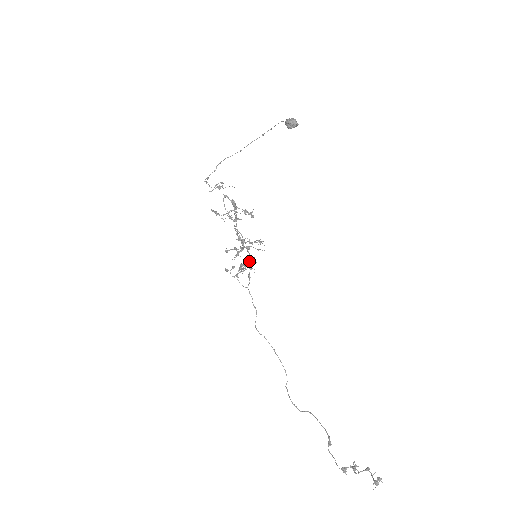
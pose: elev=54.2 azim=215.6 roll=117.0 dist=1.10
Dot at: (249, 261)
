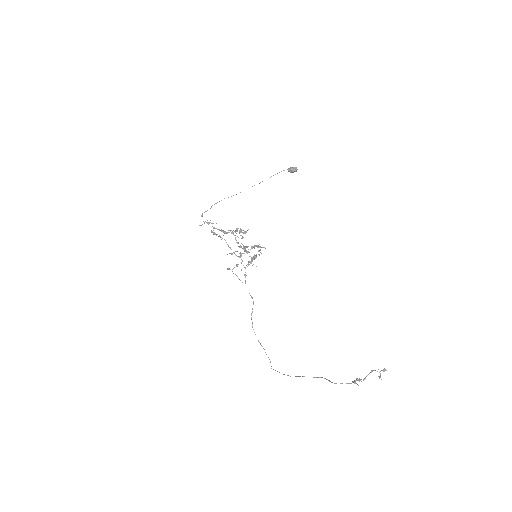
Dot at: (253, 258)
